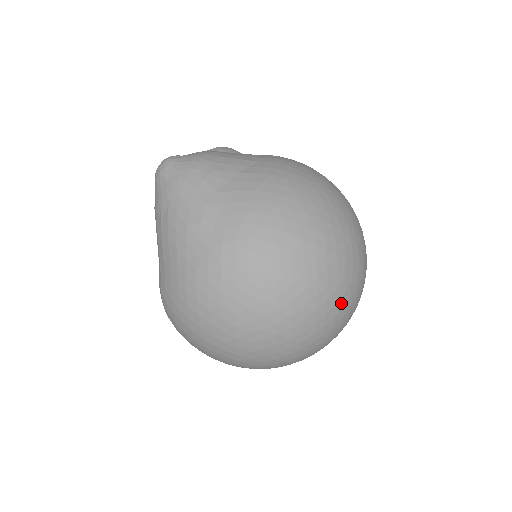
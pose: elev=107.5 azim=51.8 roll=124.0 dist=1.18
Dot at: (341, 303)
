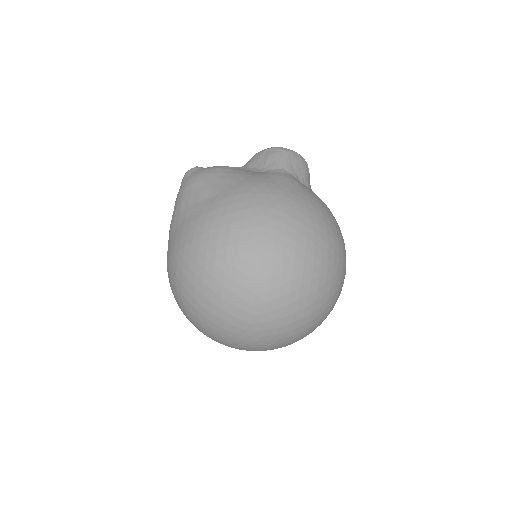
Dot at: (233, 330)
